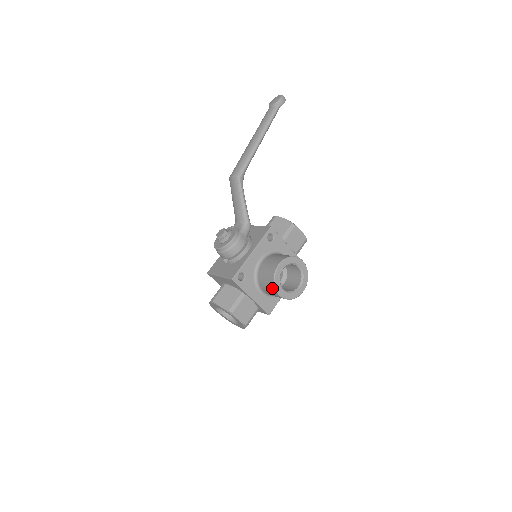
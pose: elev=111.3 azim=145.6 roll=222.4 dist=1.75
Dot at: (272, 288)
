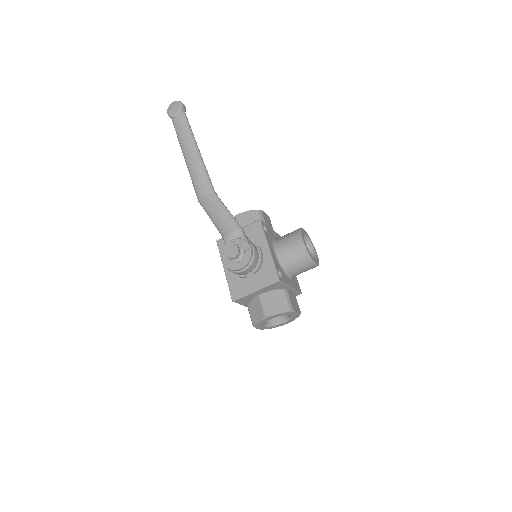
Dot at: (308, 264)
